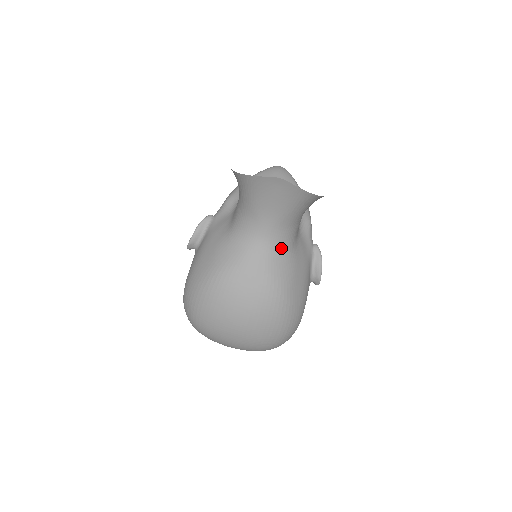
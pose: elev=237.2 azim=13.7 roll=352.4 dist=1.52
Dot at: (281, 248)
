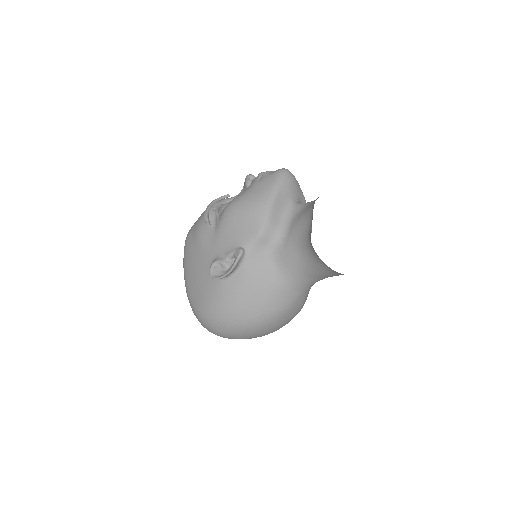
Dot at: occluded
